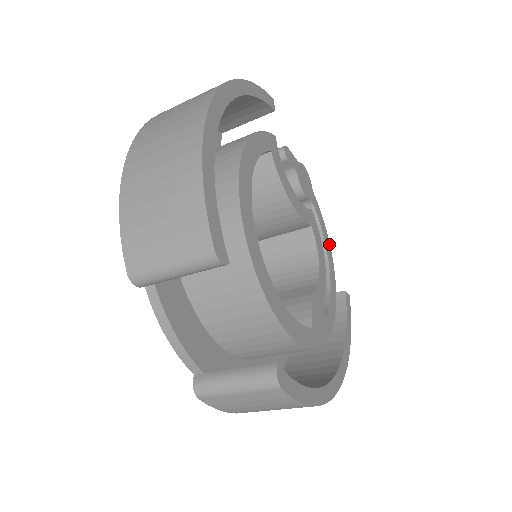
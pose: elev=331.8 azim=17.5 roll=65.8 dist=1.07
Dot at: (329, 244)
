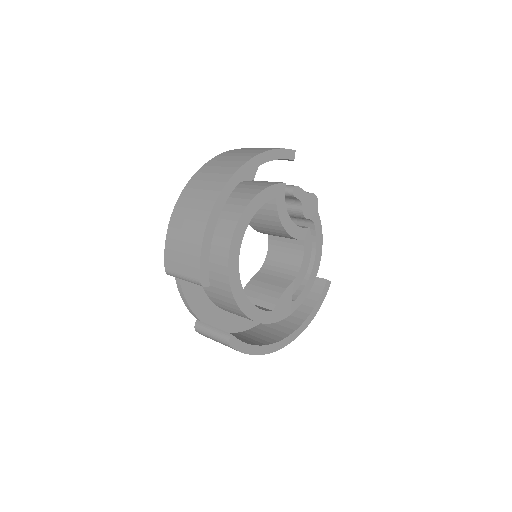
Dot at: (321, 248)
